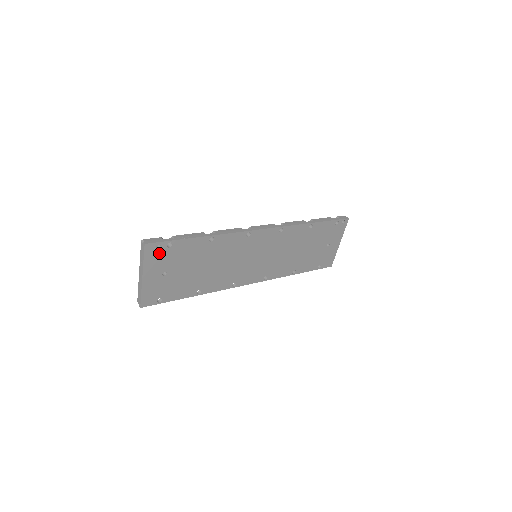
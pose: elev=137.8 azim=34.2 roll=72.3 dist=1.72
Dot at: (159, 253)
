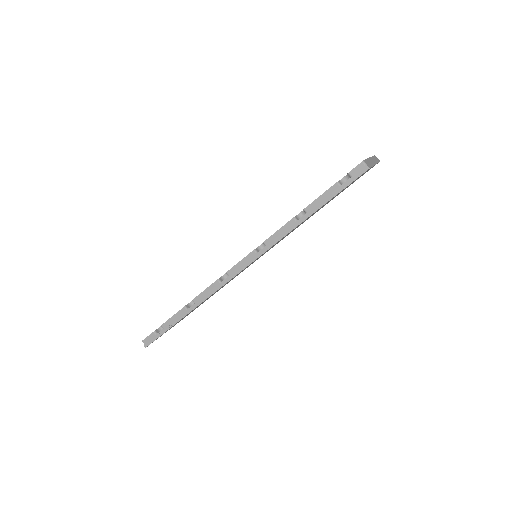
Dot at: occluded
